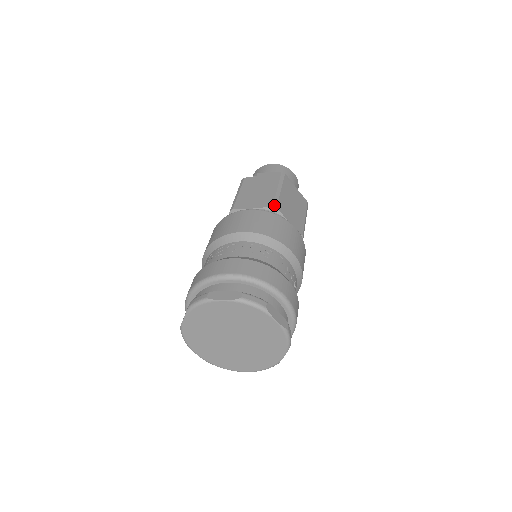
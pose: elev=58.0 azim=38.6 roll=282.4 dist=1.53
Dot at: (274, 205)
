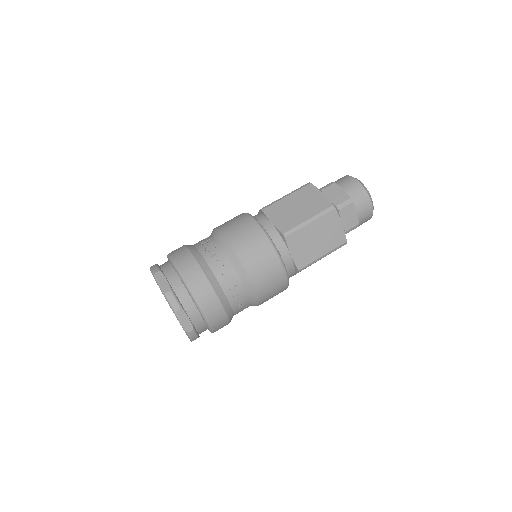
Dot at: (285, 234)
